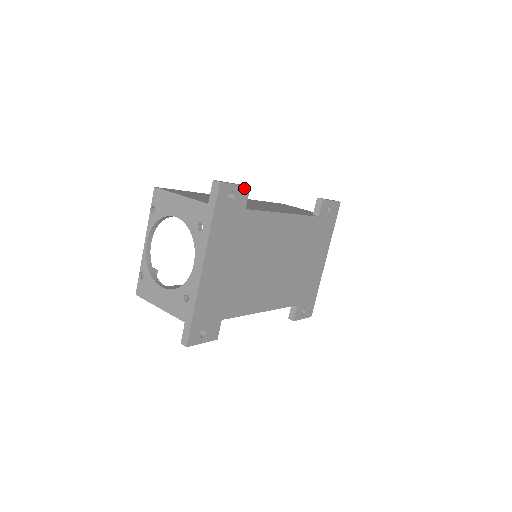
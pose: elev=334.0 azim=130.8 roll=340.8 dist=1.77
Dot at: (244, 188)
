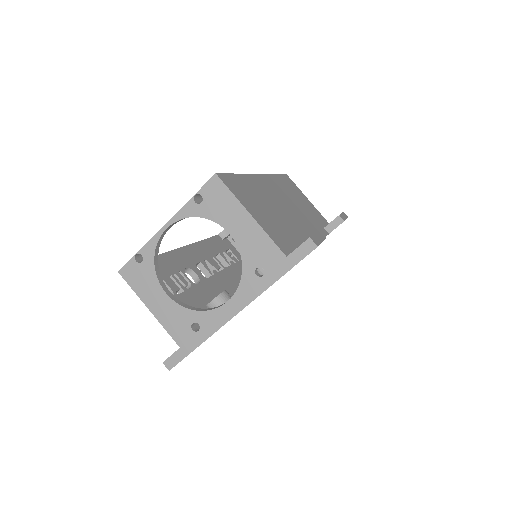
Dot at: occluded
